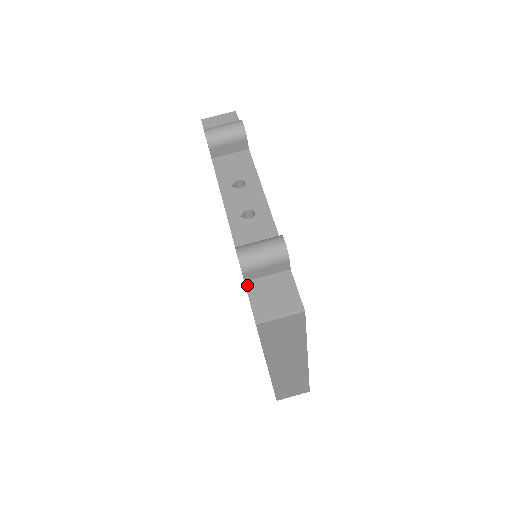
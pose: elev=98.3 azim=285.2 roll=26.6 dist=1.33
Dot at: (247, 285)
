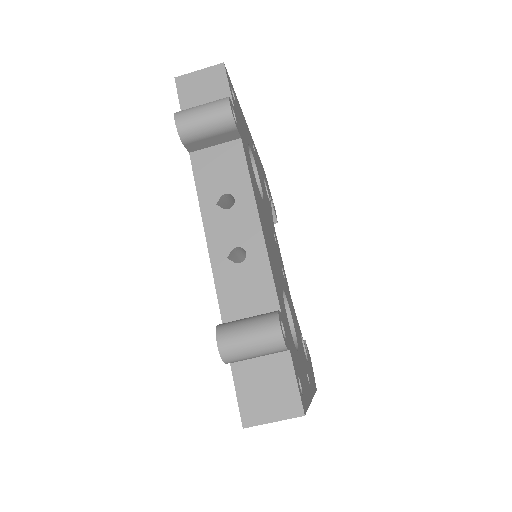
Dot at: (233, 369)
